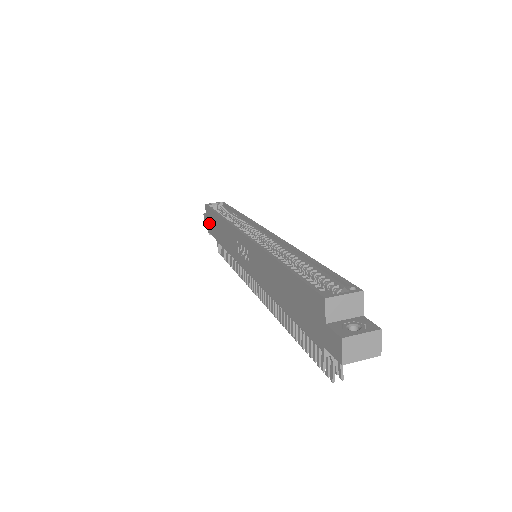
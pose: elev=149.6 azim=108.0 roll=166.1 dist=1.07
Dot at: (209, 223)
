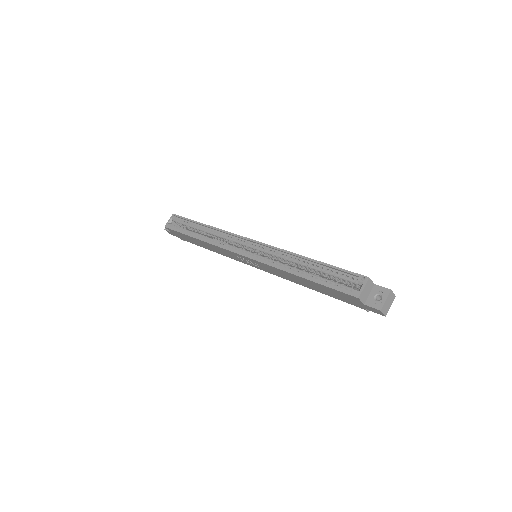
Dot at: (180, 237)
